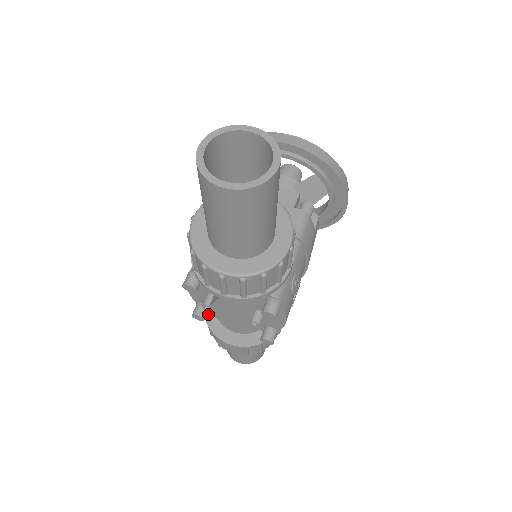
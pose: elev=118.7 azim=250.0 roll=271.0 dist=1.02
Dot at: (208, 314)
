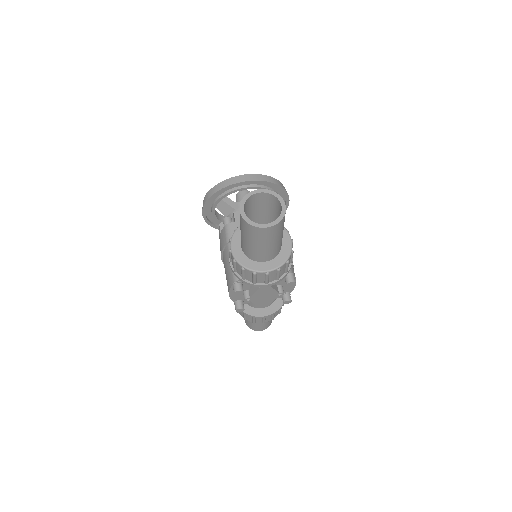
Dot at: occluded
